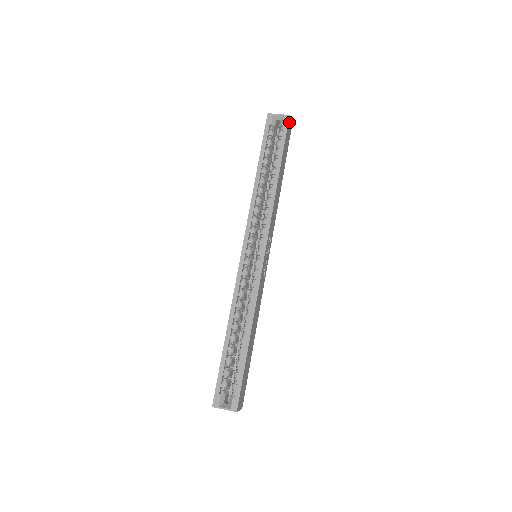
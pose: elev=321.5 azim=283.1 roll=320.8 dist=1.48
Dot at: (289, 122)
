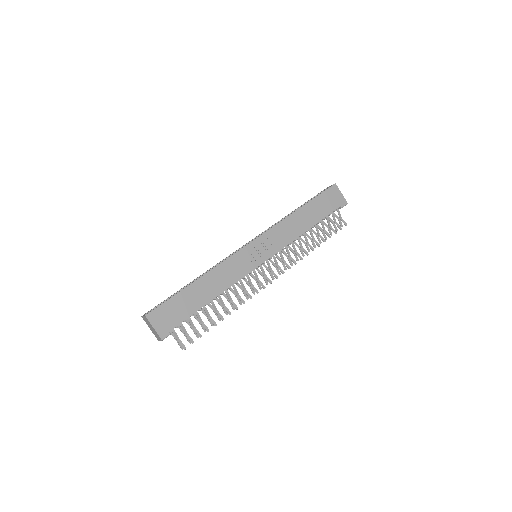
Dot at: (336, 189)
